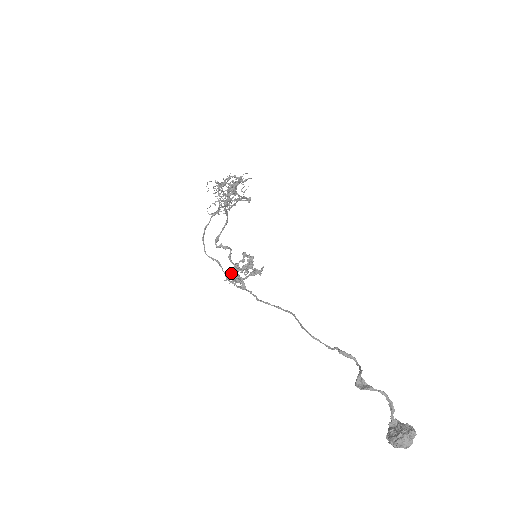
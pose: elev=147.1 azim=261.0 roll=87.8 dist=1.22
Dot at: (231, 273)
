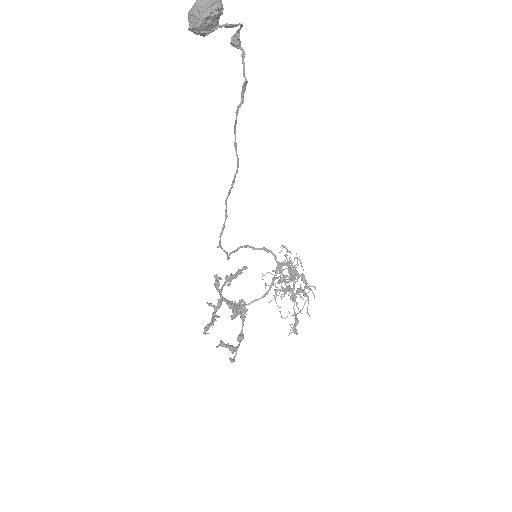
Dot at: occluded
